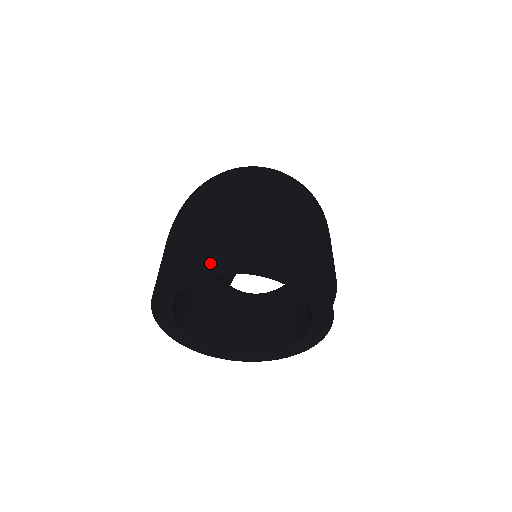
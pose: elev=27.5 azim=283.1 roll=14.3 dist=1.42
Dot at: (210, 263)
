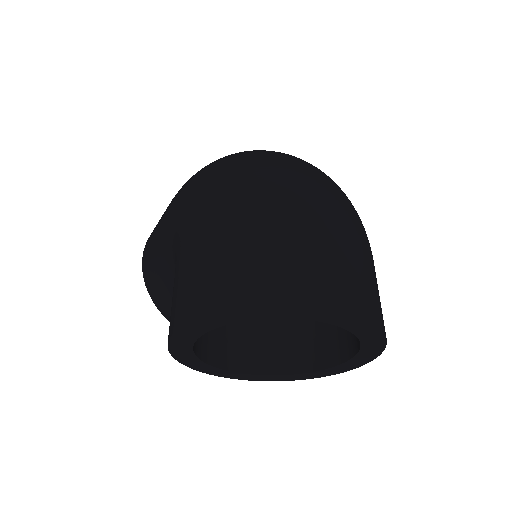
Dot at: (332, 313)
